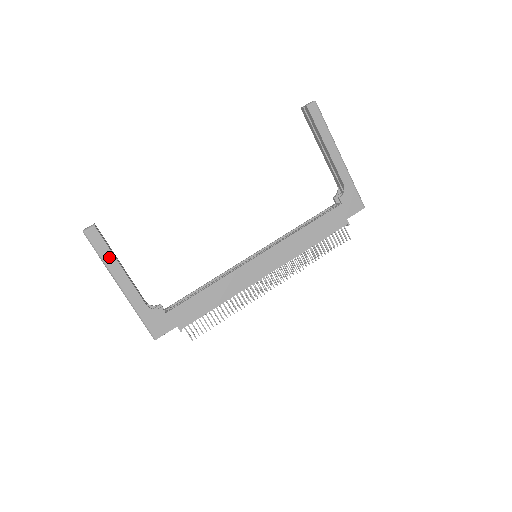
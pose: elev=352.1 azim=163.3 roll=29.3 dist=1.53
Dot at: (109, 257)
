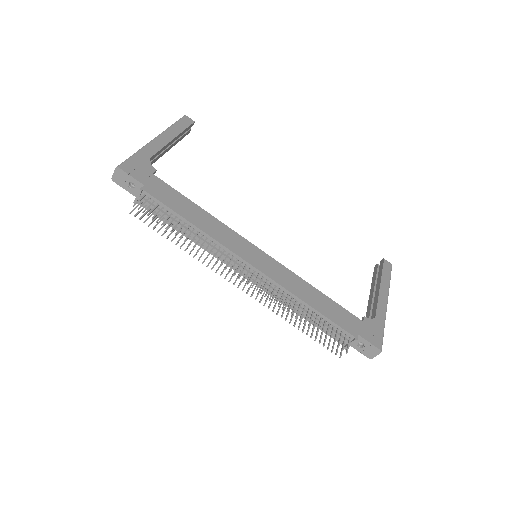
Dot at: (177, 130)
